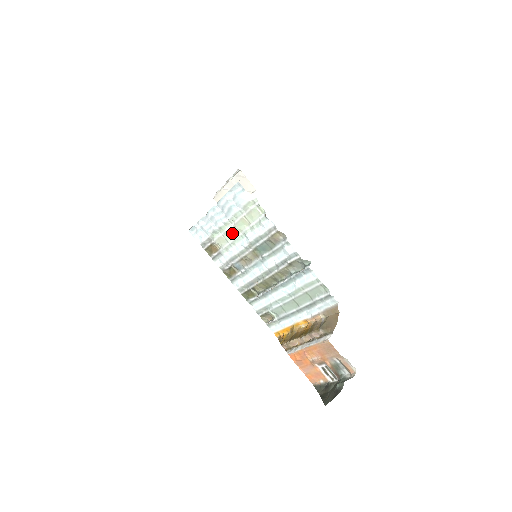
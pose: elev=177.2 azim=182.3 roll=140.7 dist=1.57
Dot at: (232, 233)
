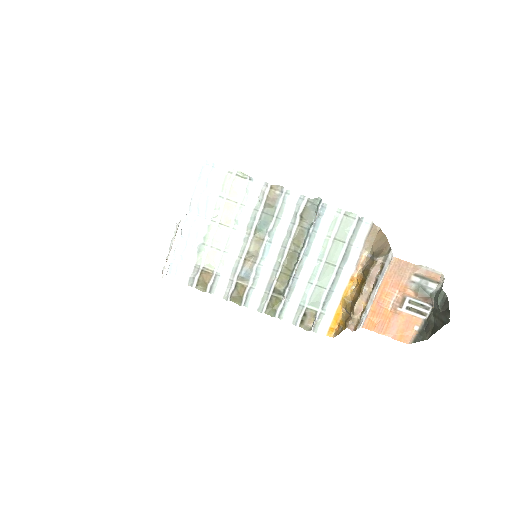
Dot at: (221, 234)
